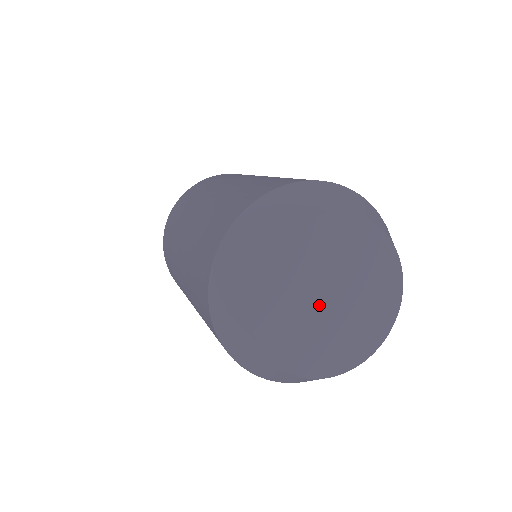
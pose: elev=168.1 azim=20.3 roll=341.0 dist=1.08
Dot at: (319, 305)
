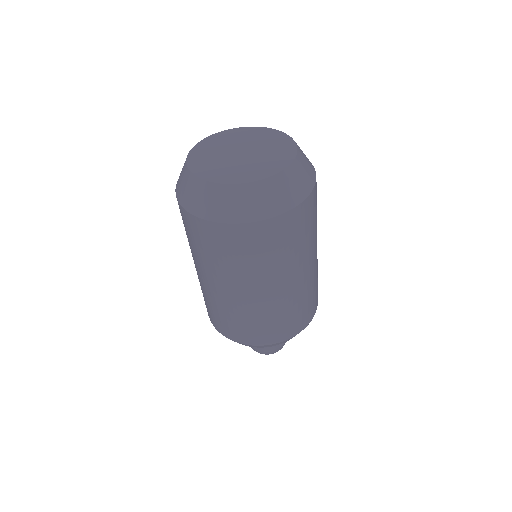
Dot at: (233, 152)
